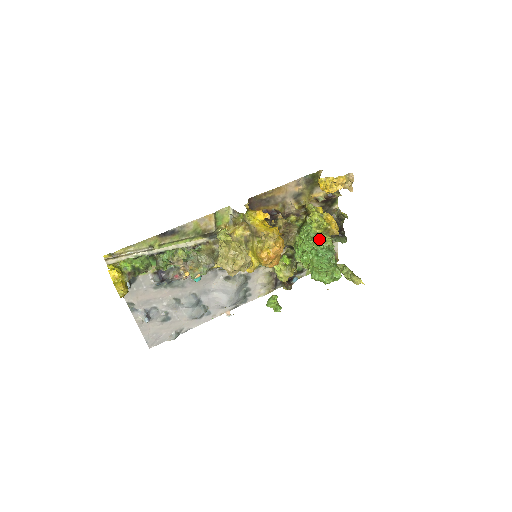
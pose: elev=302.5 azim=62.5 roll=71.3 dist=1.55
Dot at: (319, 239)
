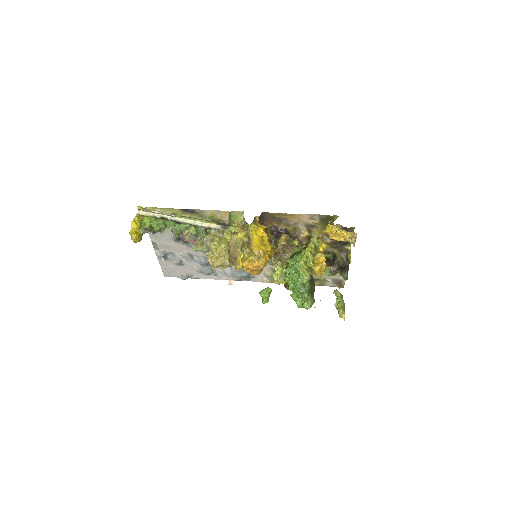
Dot at: (298, 273)
